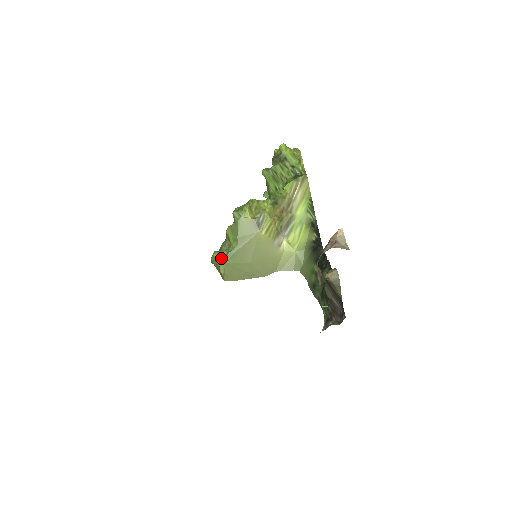
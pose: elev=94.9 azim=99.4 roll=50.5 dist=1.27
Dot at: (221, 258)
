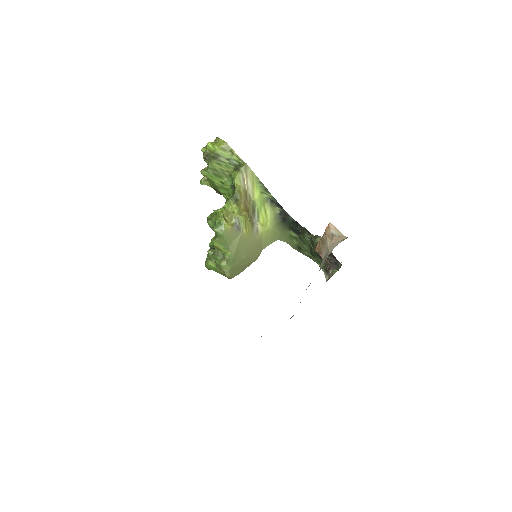
Dot at: (224, 268)
